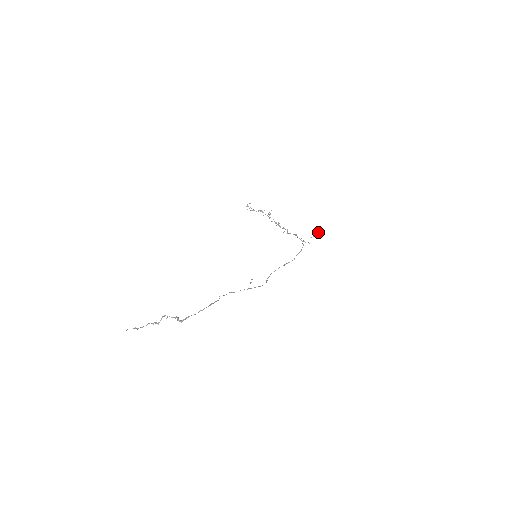
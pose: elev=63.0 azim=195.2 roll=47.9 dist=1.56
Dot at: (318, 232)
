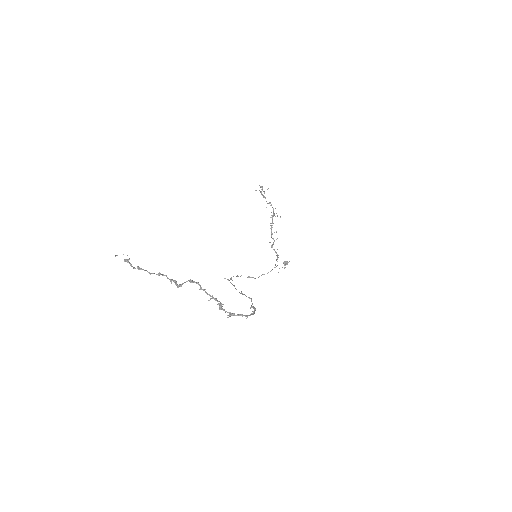
Dot at: (284, 264)
